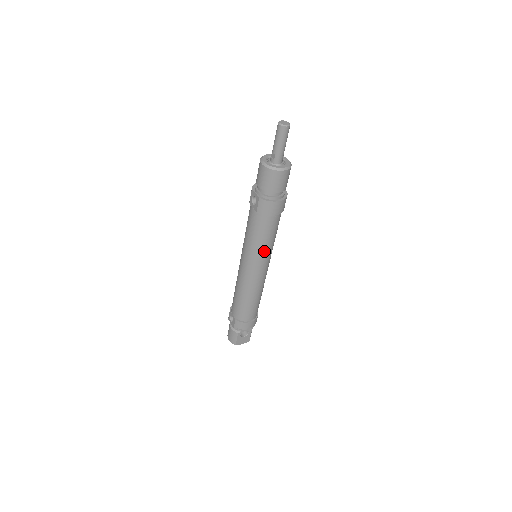
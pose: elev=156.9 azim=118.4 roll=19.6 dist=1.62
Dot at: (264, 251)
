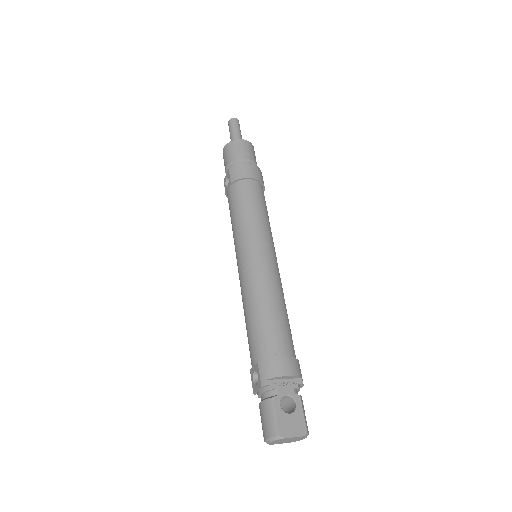
Dot at: (257, 224)
